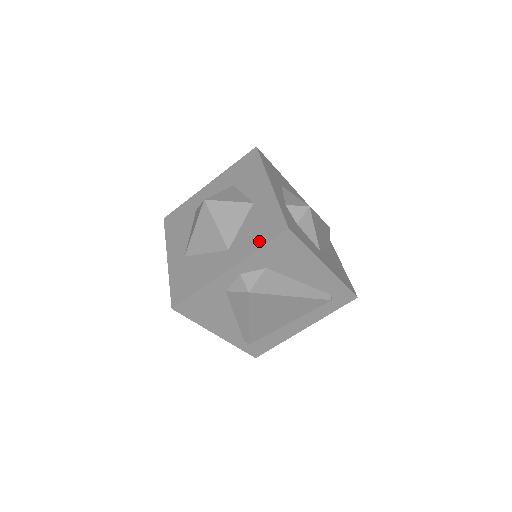
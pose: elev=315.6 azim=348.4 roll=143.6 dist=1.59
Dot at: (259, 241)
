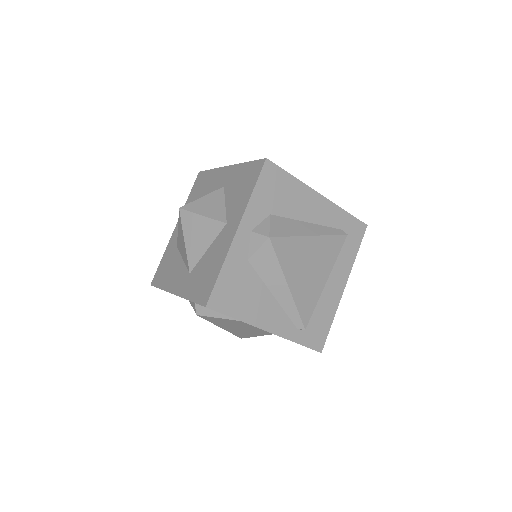
Dot at: (248, 189)
